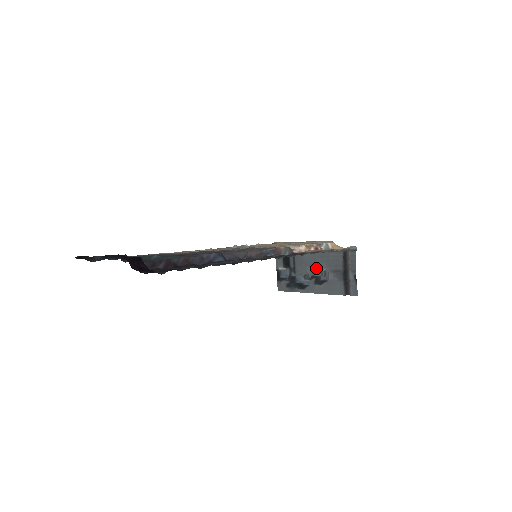
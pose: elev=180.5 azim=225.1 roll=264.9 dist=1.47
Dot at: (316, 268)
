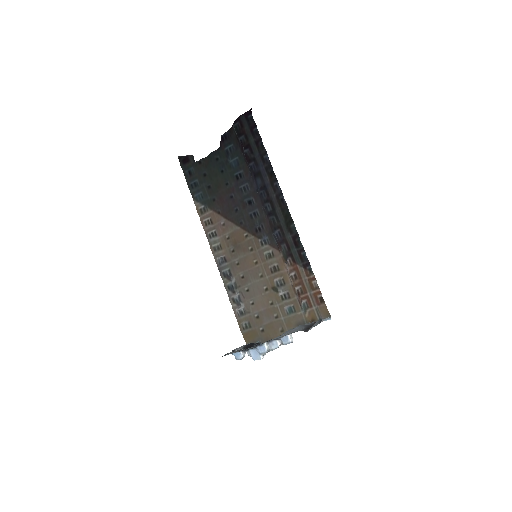
Dot at: occluded
